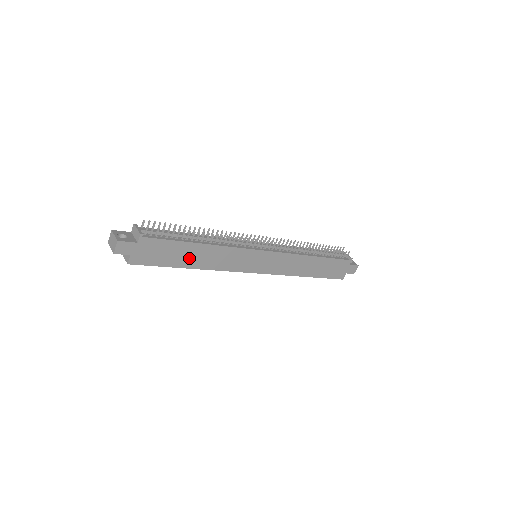
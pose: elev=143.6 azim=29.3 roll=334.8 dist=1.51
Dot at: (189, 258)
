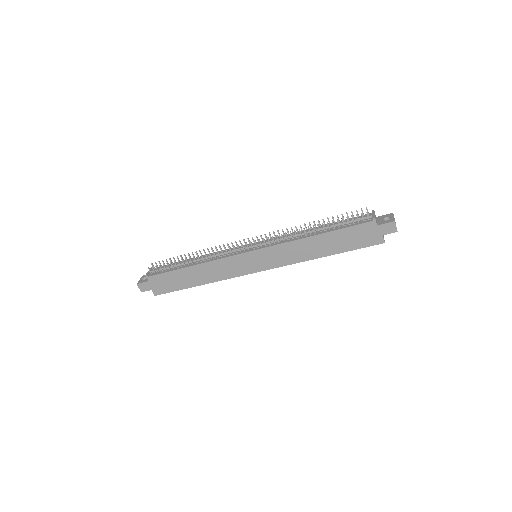
Dot at: (191, 279)
